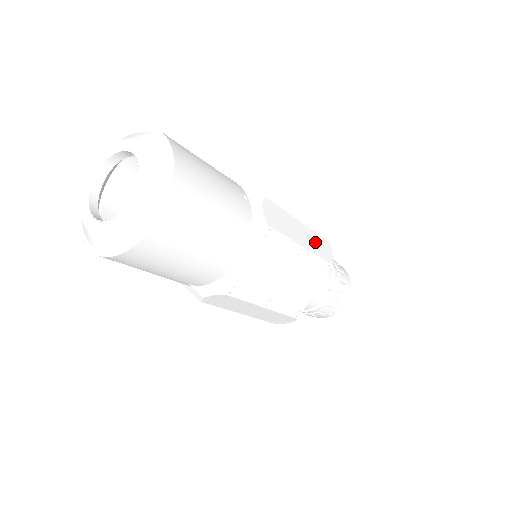
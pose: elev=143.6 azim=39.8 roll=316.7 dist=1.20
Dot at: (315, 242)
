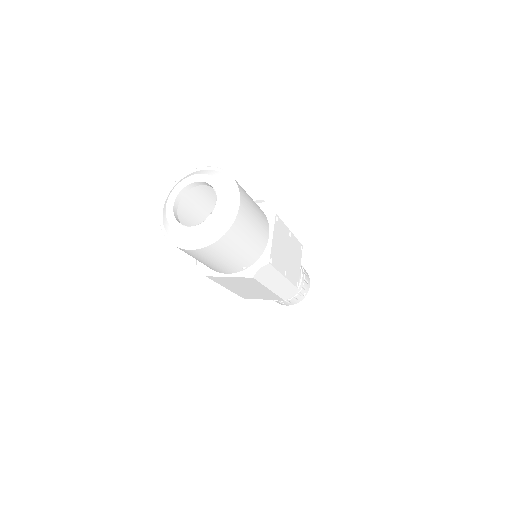
Dot at: occluded
